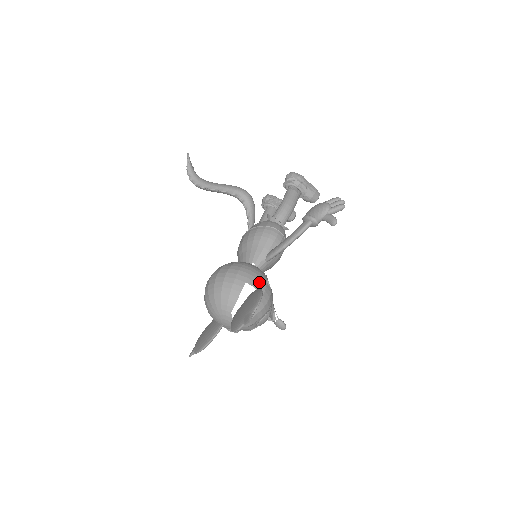
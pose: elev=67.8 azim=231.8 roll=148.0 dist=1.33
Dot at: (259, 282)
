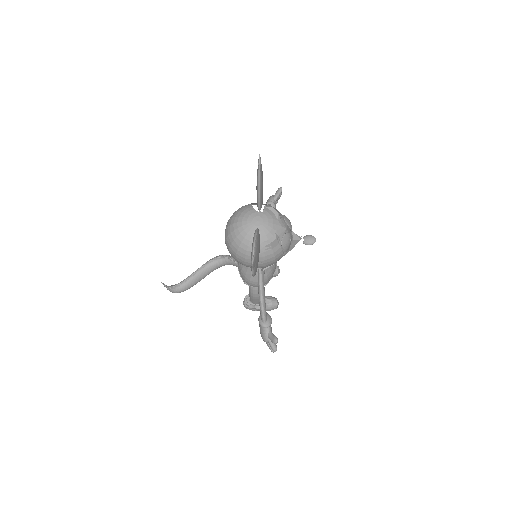
Dot at: occluded
